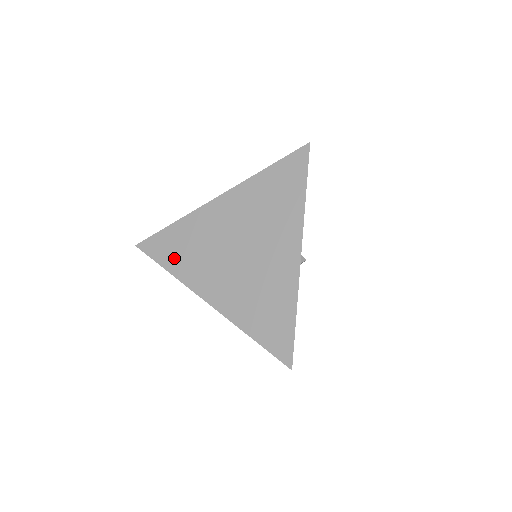
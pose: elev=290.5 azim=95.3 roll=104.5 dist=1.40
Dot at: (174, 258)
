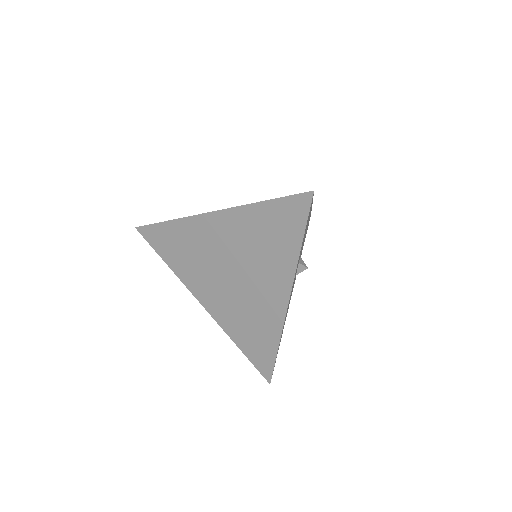
Dot at: (171, 255)
